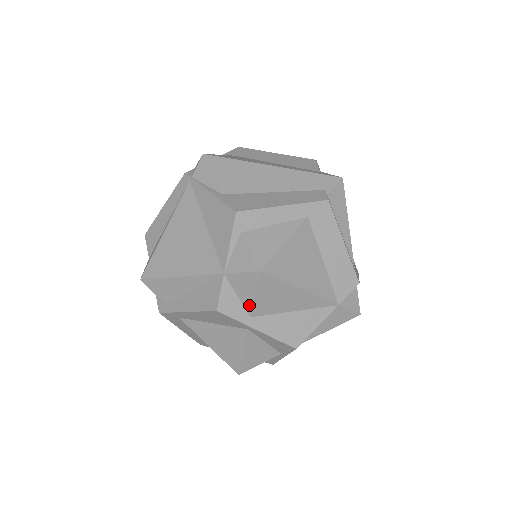
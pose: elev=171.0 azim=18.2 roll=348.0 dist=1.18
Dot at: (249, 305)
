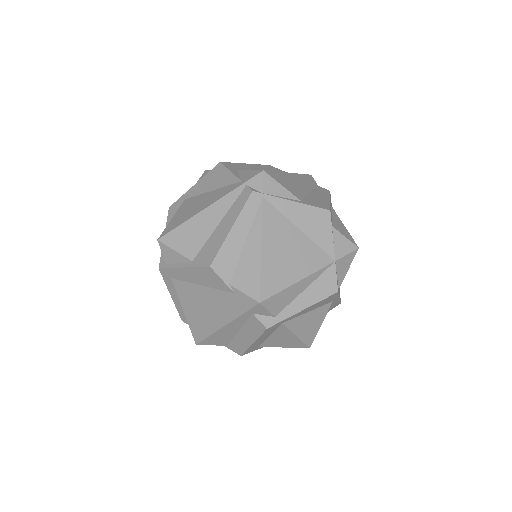
Dot at: (342, 280)
